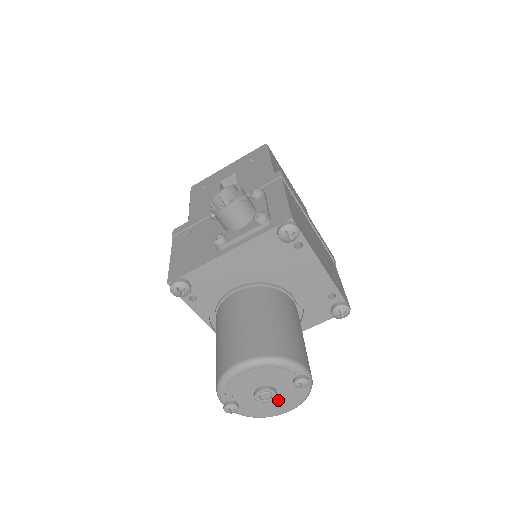
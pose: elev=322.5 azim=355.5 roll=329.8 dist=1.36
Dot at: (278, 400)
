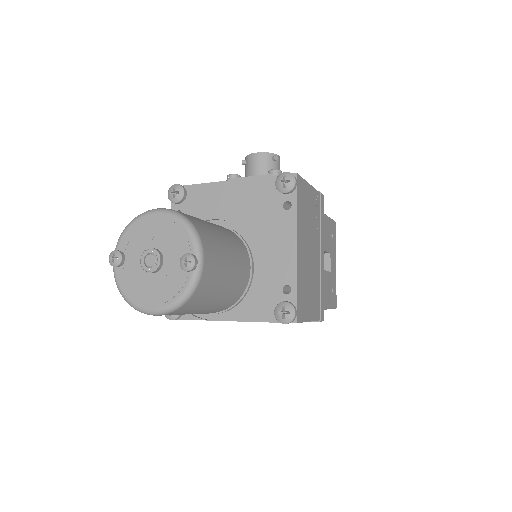
Dot at: (156, 282)
